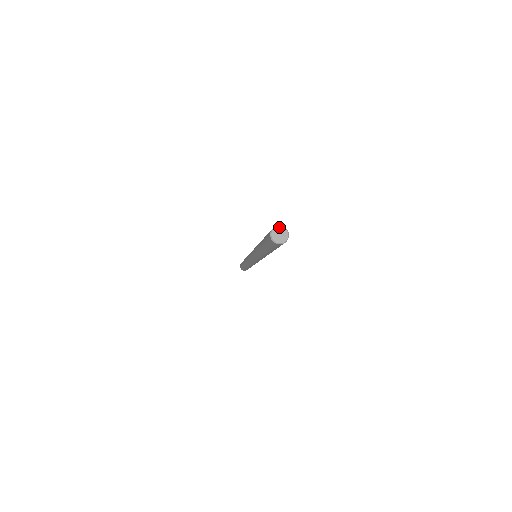
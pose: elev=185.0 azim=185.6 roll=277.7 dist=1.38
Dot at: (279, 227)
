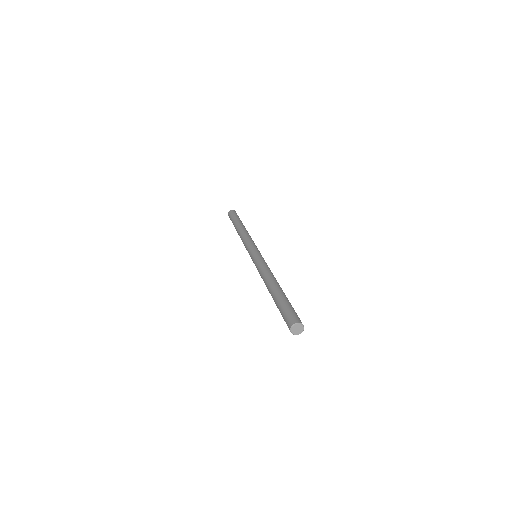
Dot at: (295, 325)
